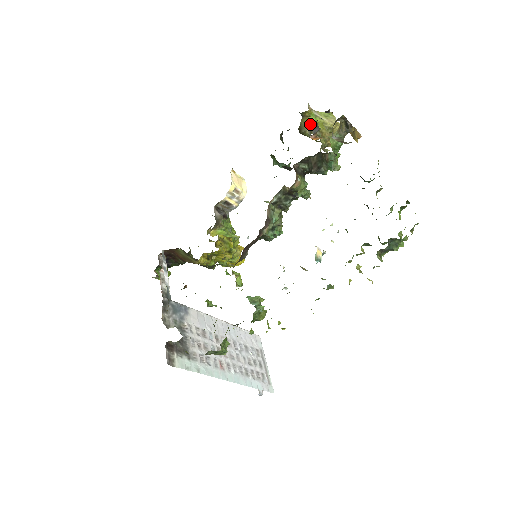
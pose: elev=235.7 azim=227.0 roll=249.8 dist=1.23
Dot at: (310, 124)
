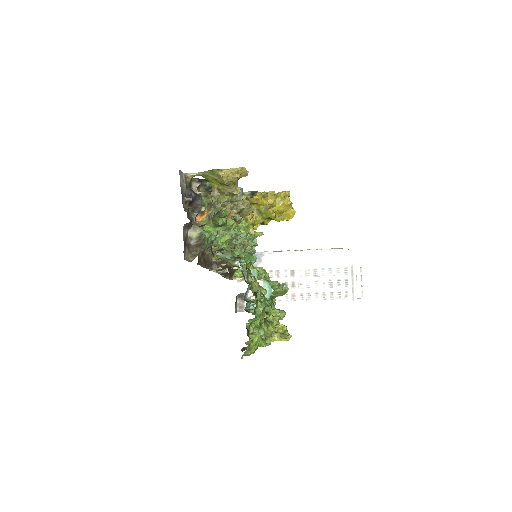
Dot at: occluded
